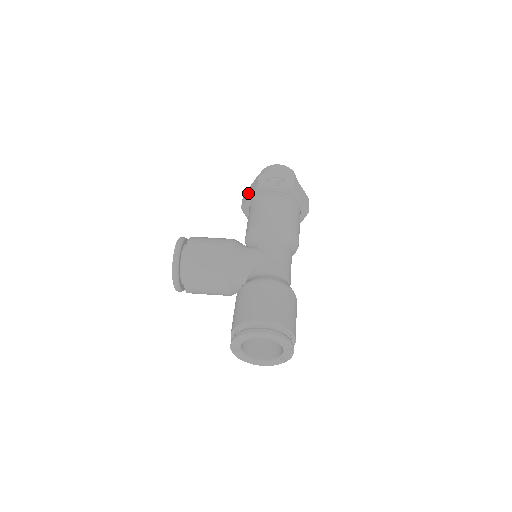
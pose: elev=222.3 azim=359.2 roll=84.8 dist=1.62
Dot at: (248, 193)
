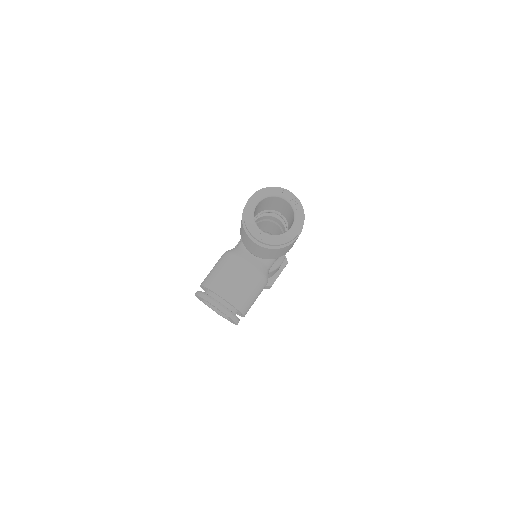
Dot at: occluded
